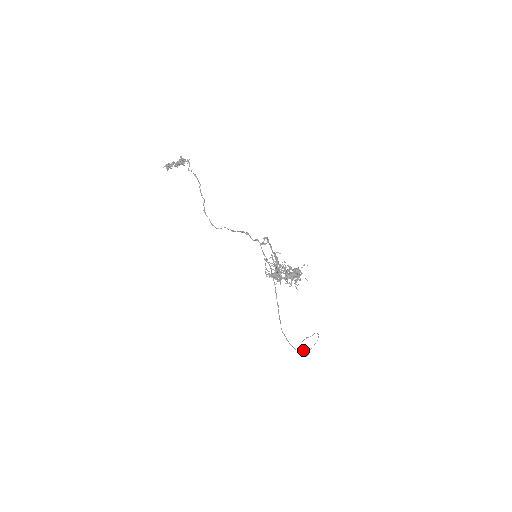
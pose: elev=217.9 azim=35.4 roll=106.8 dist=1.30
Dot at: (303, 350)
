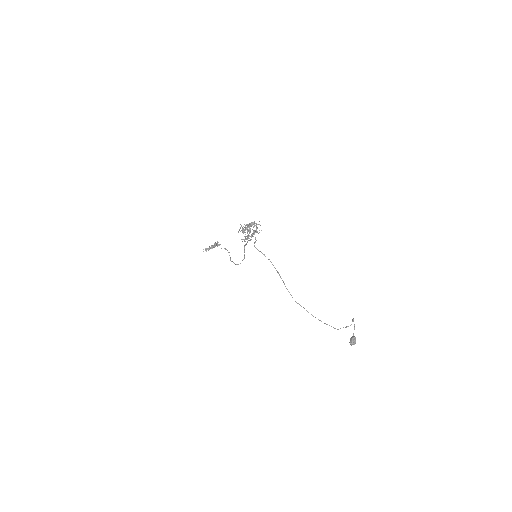
Dot at: occluded
